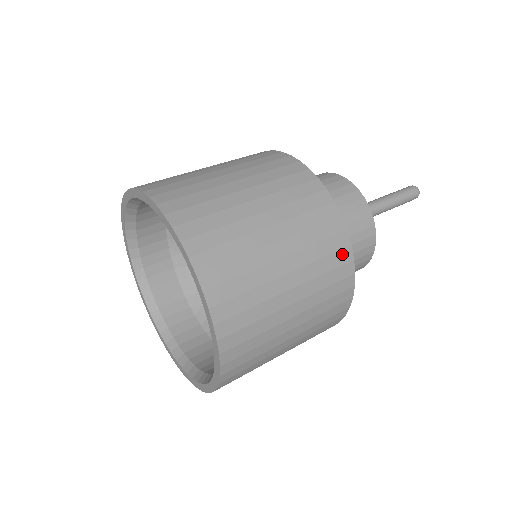
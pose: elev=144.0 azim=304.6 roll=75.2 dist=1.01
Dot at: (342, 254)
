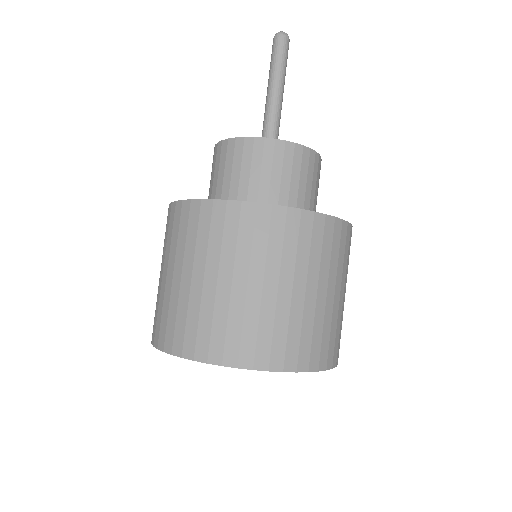
Dot at: (343, 232)
